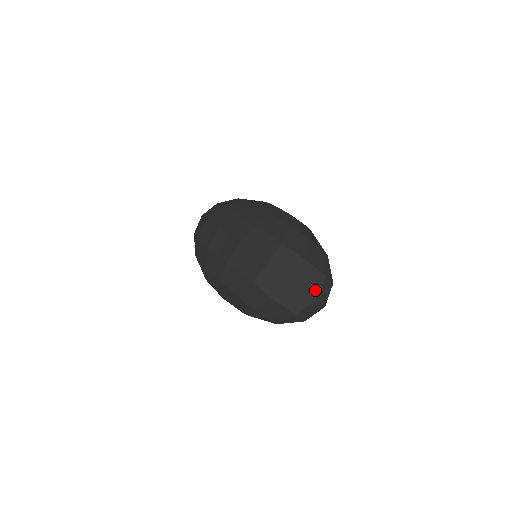
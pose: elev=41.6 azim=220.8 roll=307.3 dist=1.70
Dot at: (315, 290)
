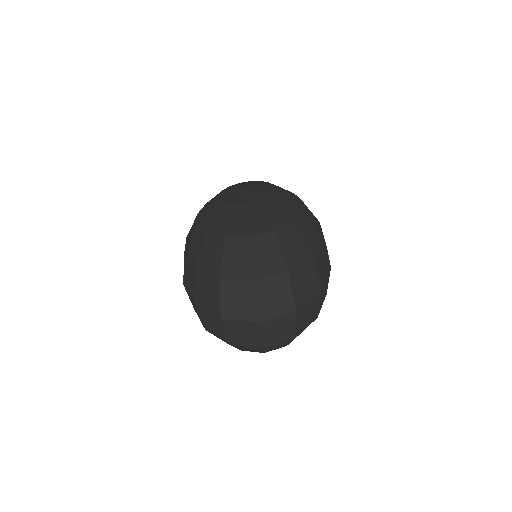
Dot at: (250, 310)
